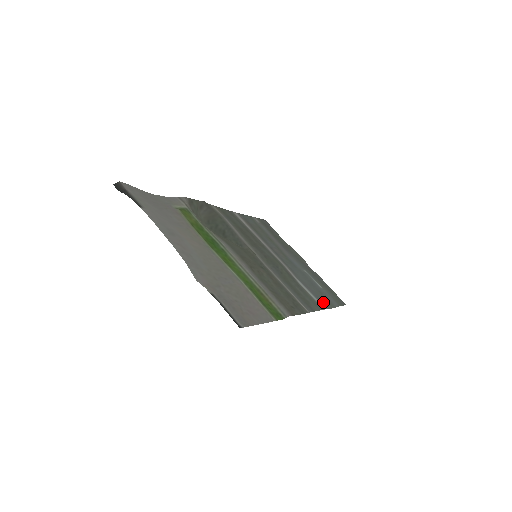
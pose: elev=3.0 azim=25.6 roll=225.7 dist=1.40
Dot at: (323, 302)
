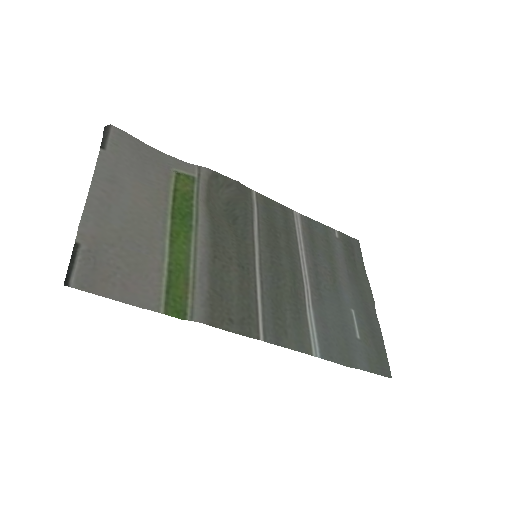
Dot at: (331, 350)
